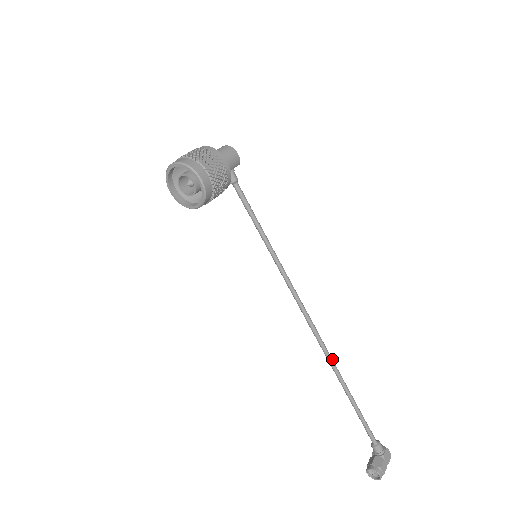
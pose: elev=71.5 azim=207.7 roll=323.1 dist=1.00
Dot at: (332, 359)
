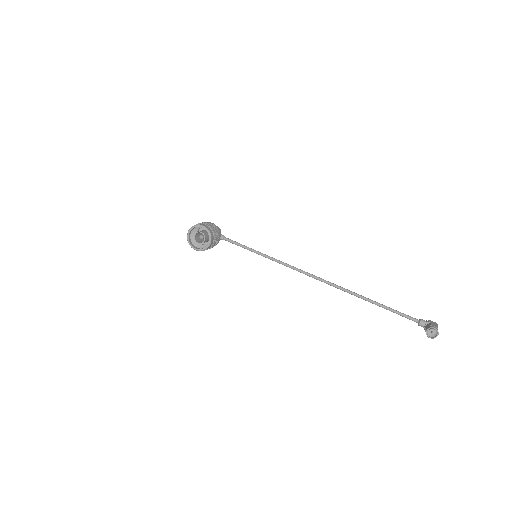
Dot at: (343, 288)
